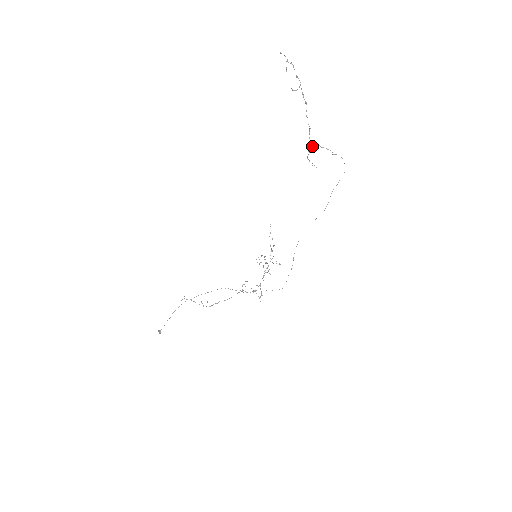
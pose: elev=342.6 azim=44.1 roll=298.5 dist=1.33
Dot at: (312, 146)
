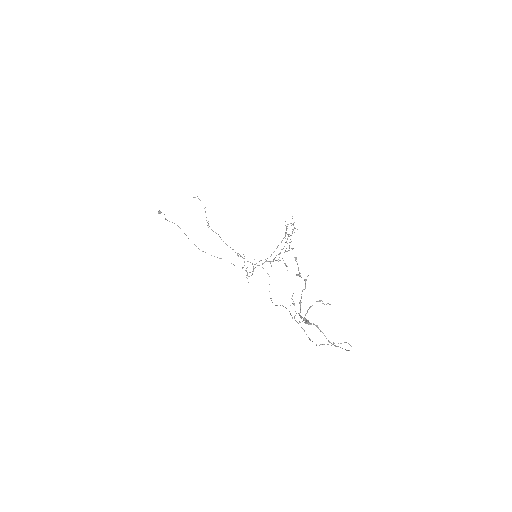
Dot at: (309, 322)
